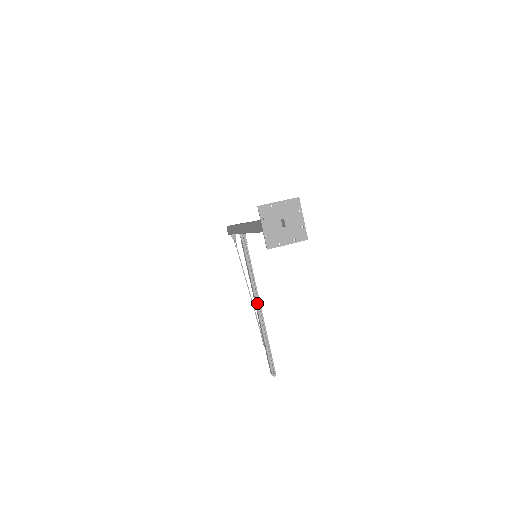
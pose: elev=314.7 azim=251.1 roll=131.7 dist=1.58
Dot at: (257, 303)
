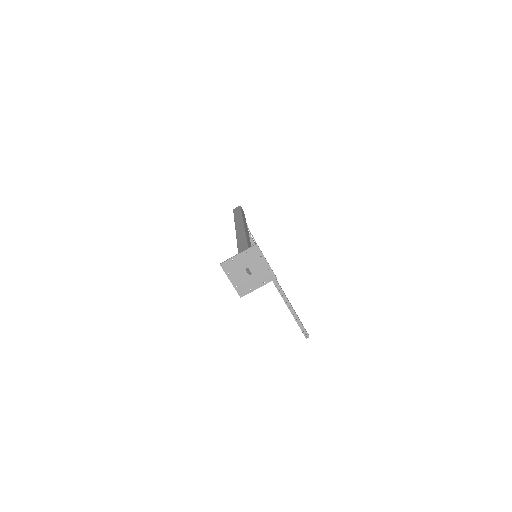
Dot at: (275, 284)
